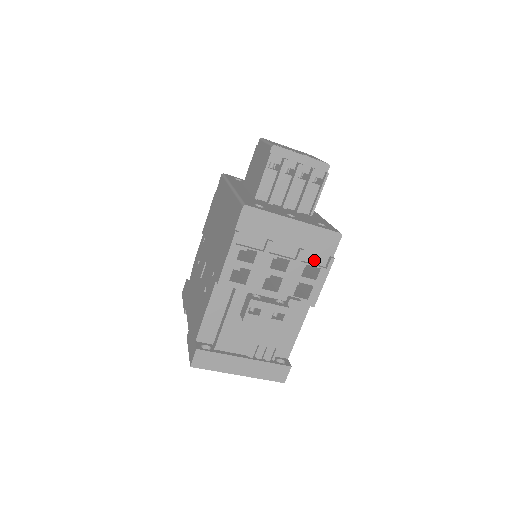
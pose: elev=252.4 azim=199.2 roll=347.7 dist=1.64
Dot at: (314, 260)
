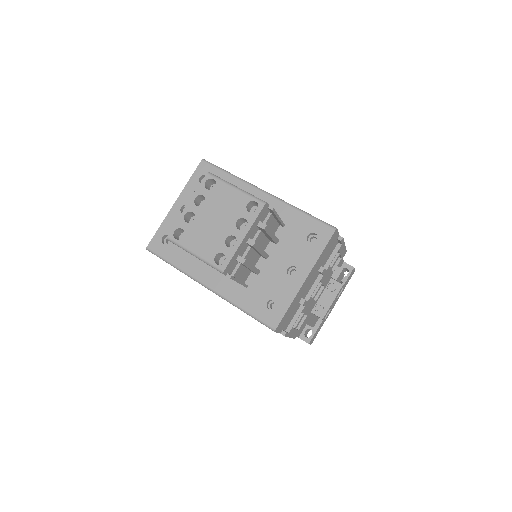
Dot at: (330, 254)
